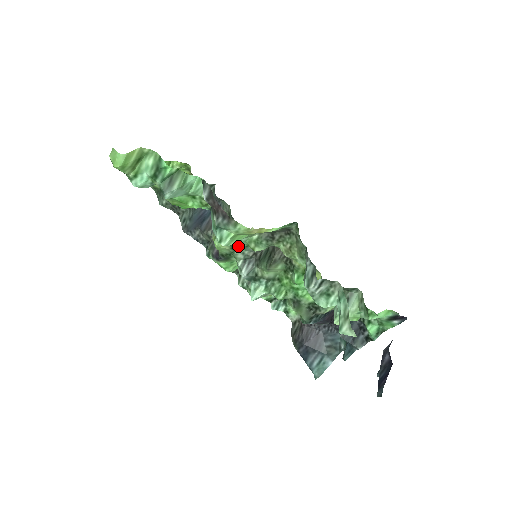
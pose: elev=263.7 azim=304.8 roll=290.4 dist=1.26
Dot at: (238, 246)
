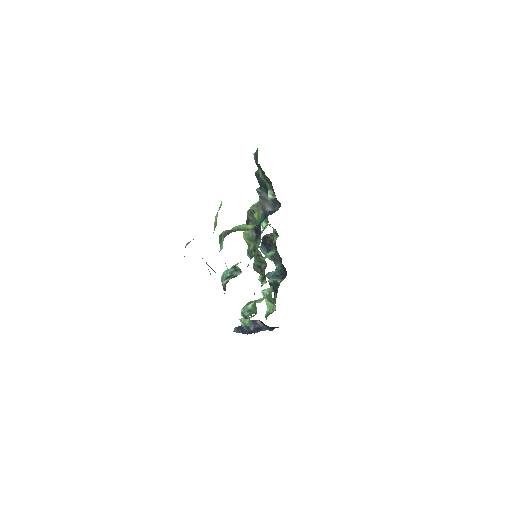
Dot at: occluded
